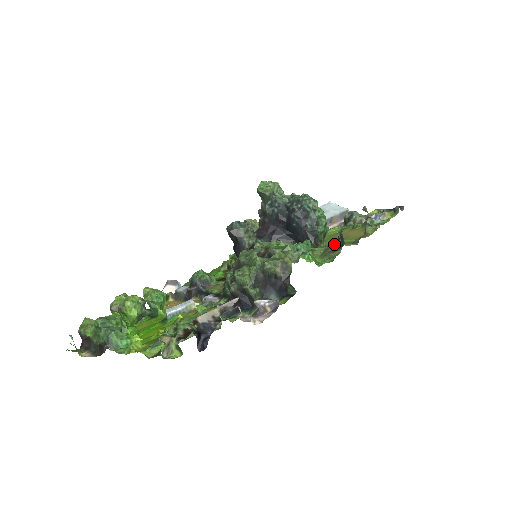
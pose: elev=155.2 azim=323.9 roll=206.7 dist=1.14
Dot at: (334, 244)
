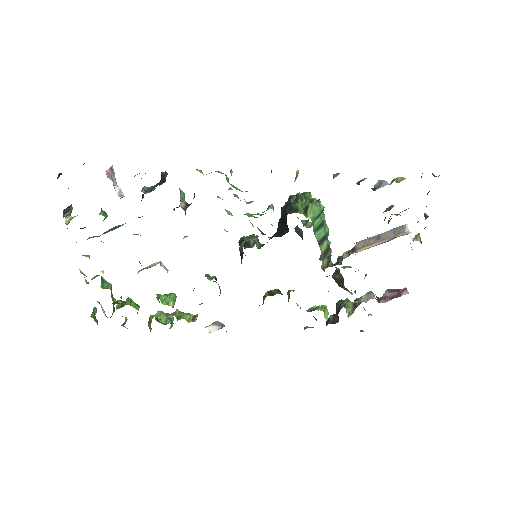
Dot at: occluded
